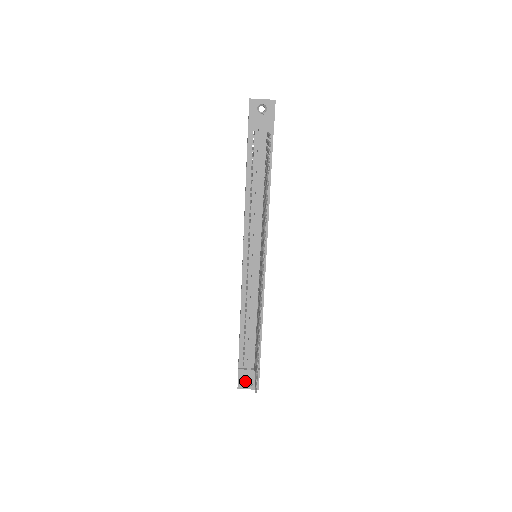
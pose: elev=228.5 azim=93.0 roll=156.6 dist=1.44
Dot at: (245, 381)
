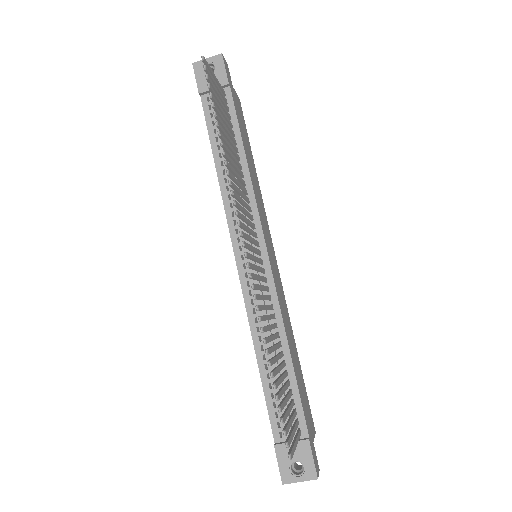
Dot at: (293, 468)
